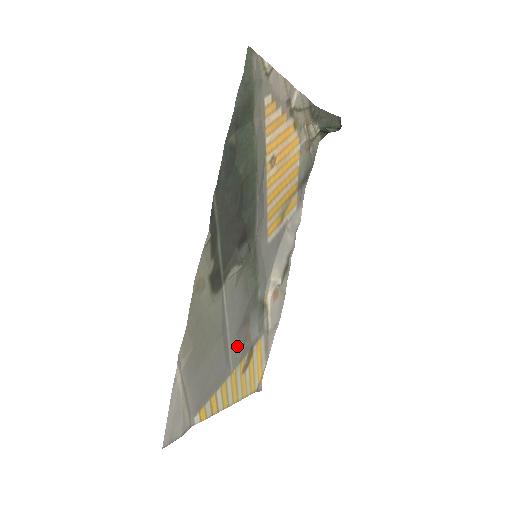
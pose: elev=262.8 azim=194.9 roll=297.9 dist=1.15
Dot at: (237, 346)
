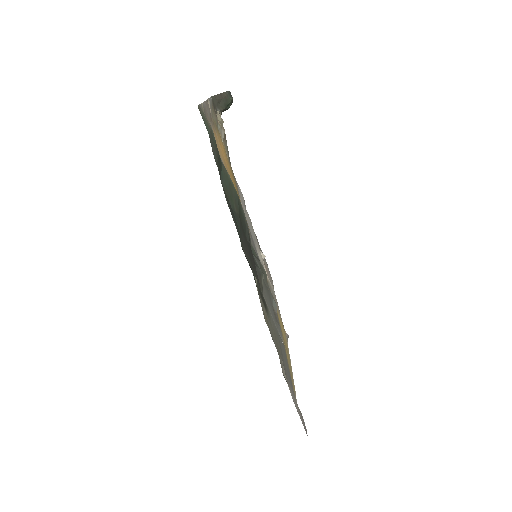
Dot at: (278, 327)
